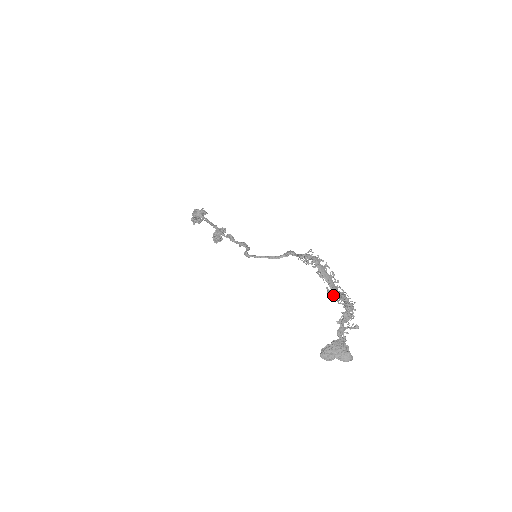
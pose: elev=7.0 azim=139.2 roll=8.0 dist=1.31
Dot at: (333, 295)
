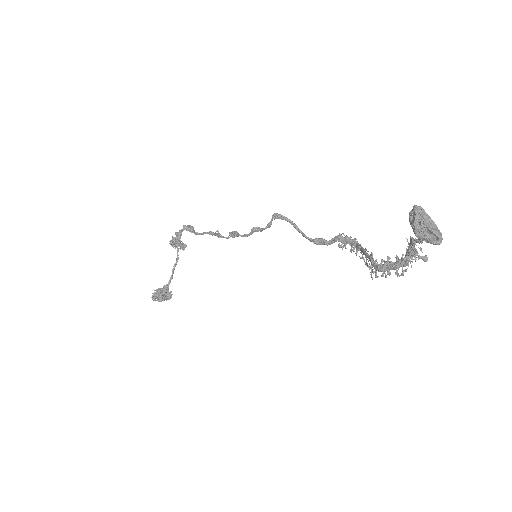
Dot at: occluded
